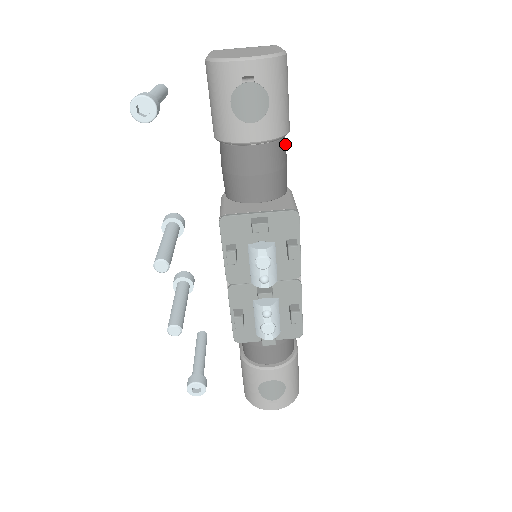
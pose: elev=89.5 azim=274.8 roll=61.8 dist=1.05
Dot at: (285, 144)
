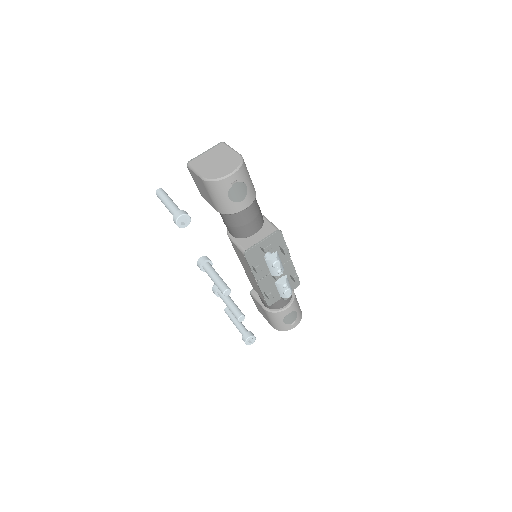
Dot at: occluded
